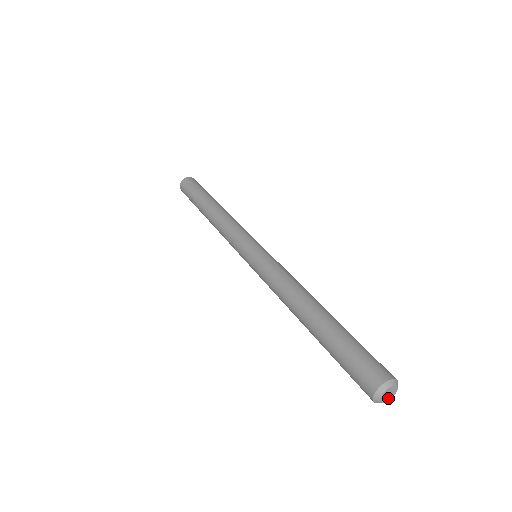
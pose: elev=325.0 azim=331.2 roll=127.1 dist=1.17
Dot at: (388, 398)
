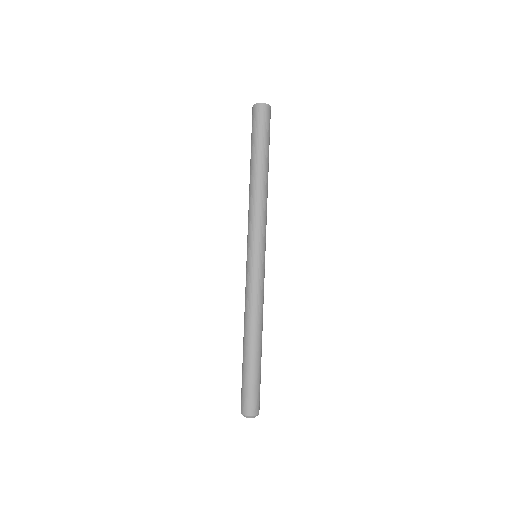
Dot at: occluded
